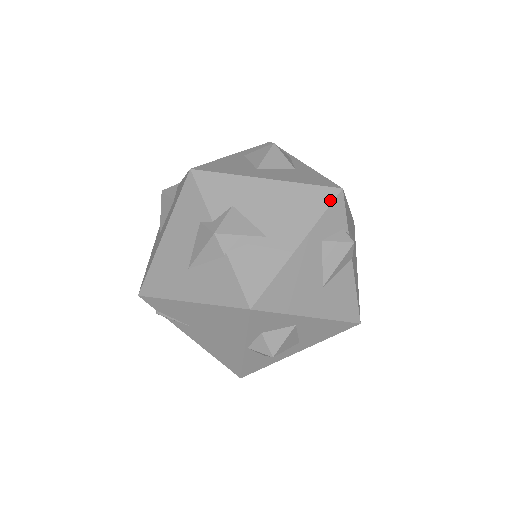
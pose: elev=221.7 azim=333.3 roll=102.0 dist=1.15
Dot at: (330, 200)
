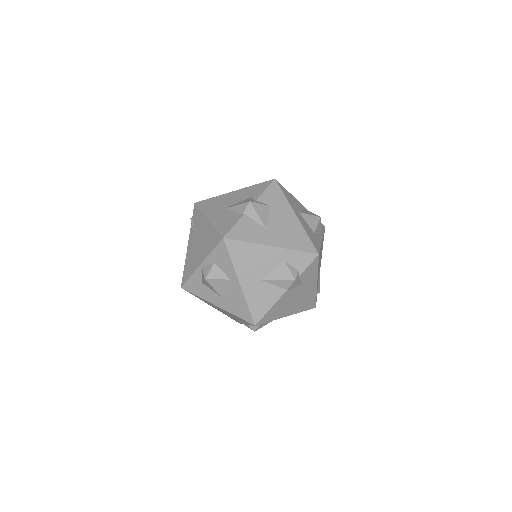
Dot at: (308, 251)
